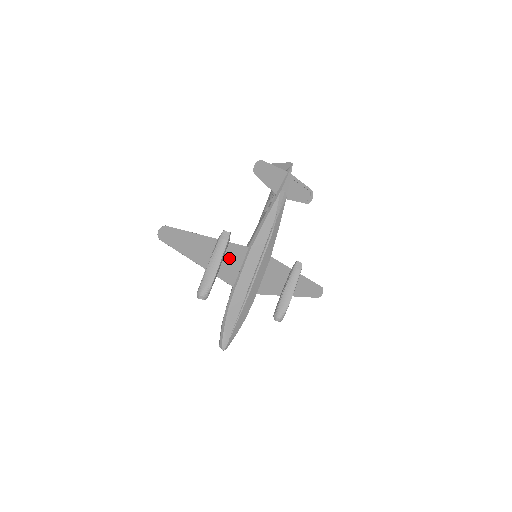
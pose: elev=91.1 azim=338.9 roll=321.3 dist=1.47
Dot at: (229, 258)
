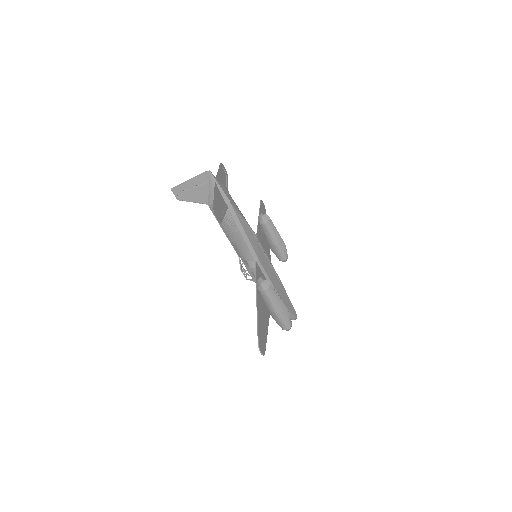
Dot at: occluded
